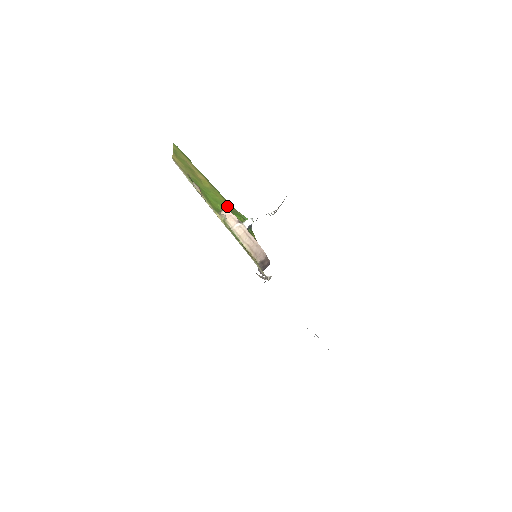
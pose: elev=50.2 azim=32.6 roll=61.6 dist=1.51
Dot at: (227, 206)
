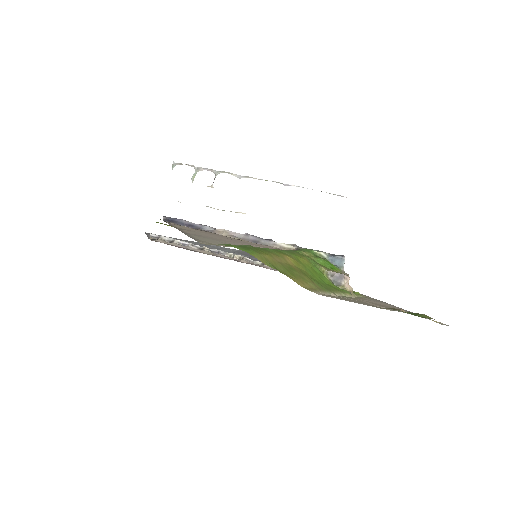
Dot at: (319, 265)
